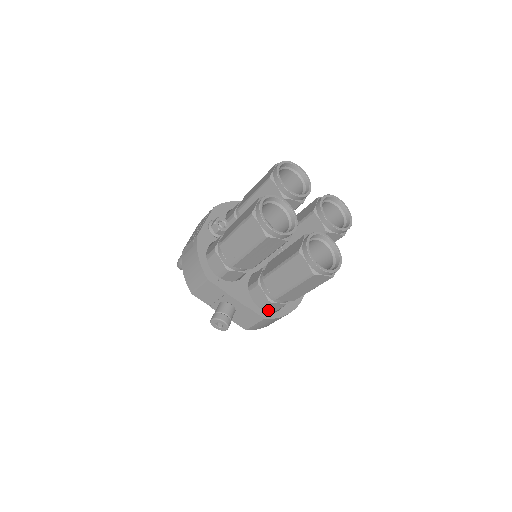
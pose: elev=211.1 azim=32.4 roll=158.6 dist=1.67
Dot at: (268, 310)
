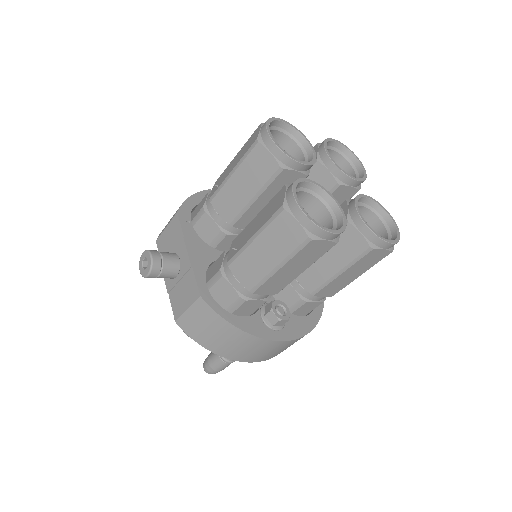
Dot at: (216, 300)
